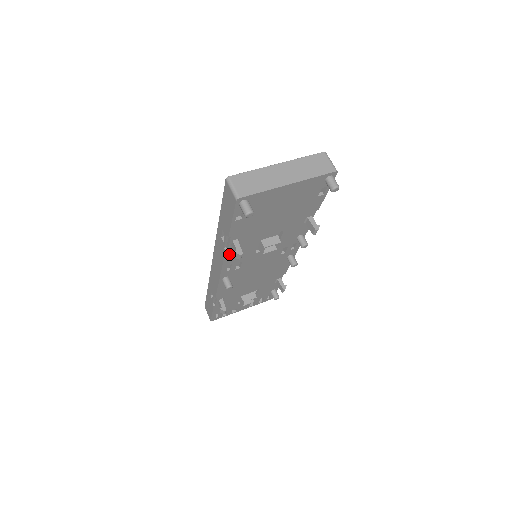
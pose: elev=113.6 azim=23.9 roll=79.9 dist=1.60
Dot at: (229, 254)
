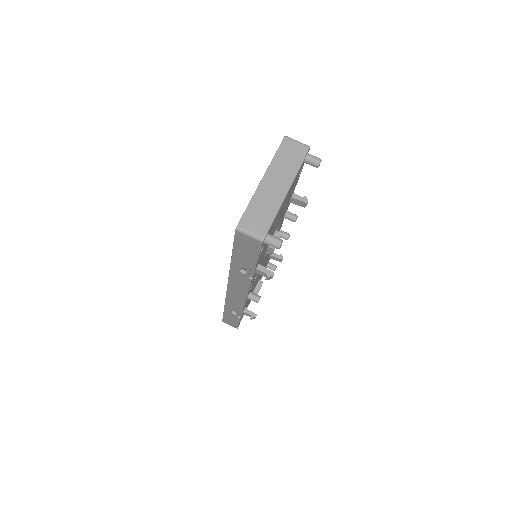
Dot at: (252, 279)
